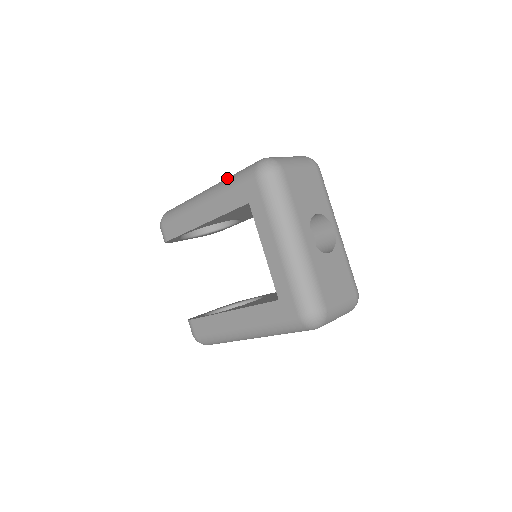
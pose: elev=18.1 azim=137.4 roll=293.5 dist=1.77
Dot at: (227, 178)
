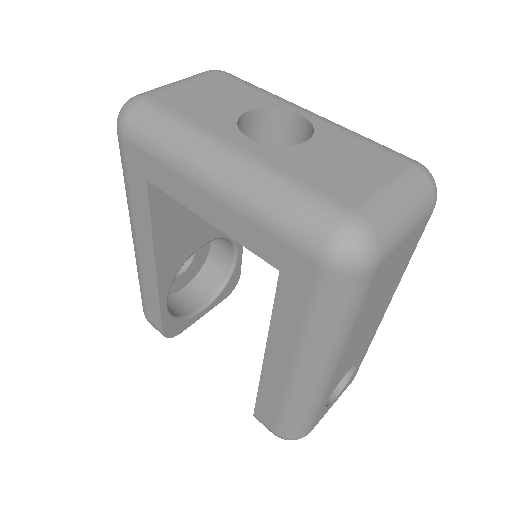
Dot at: occluded
